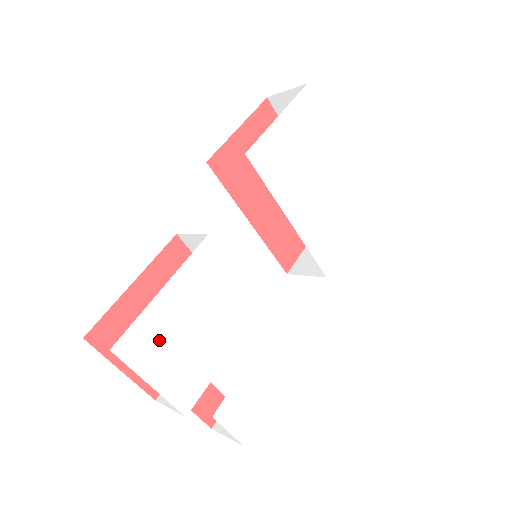
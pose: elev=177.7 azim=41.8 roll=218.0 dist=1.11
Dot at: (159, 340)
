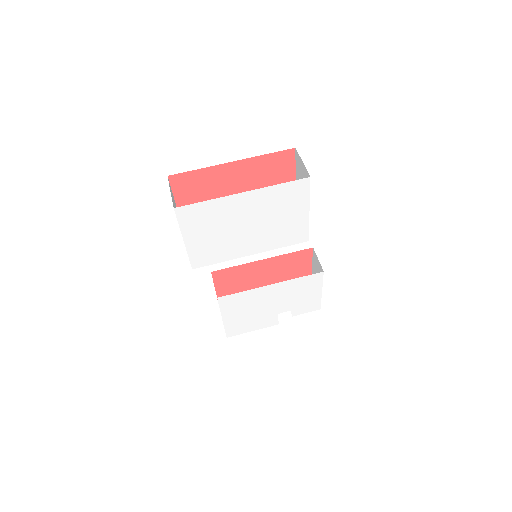
Dot at: (240, 325)
